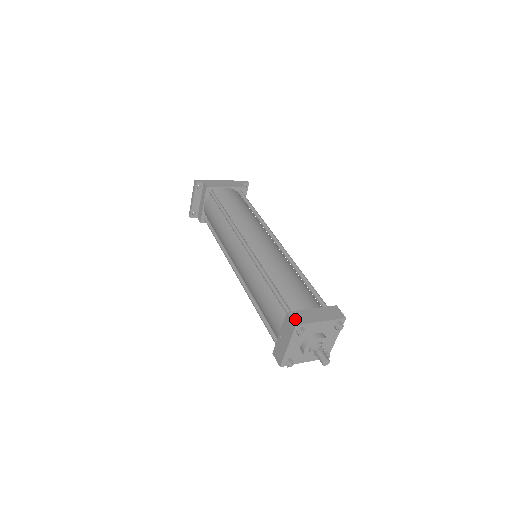
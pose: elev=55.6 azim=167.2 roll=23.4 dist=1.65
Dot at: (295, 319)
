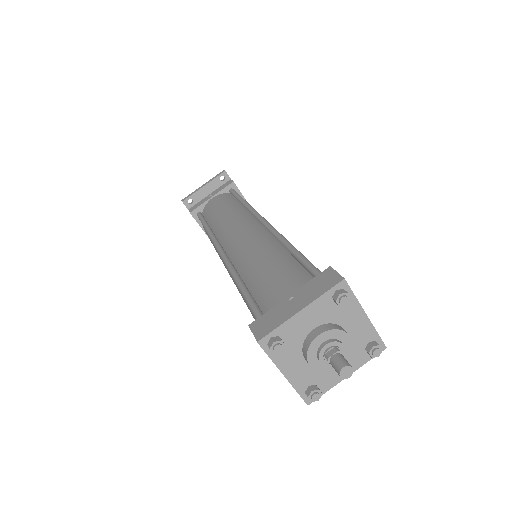
Dot at: (341, 277)
